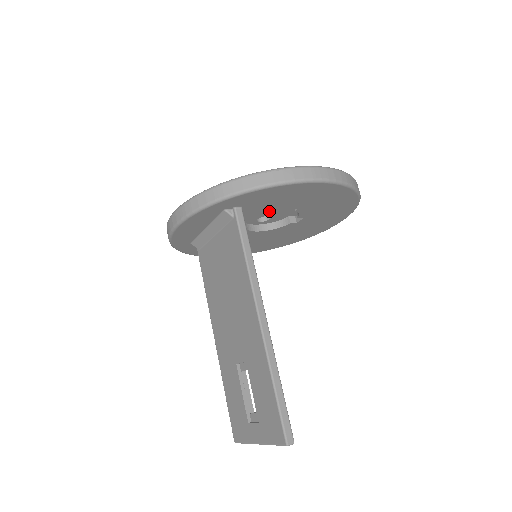
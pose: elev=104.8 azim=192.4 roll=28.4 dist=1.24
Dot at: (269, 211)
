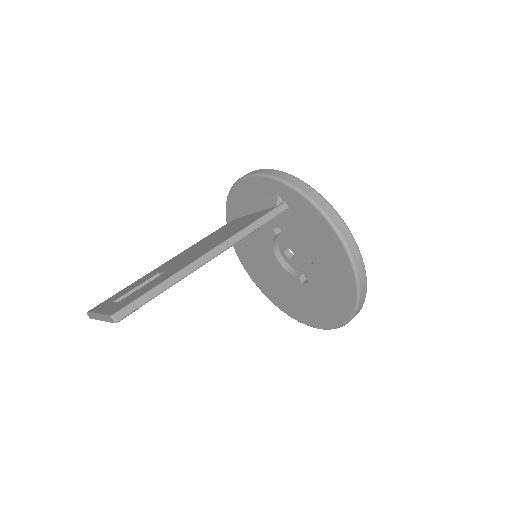
Dot at: (298, 239)
